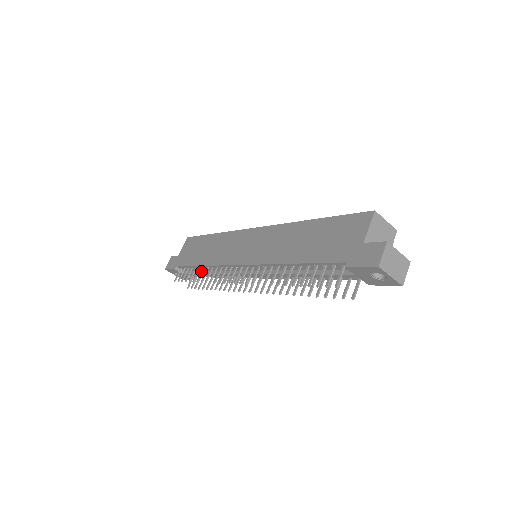
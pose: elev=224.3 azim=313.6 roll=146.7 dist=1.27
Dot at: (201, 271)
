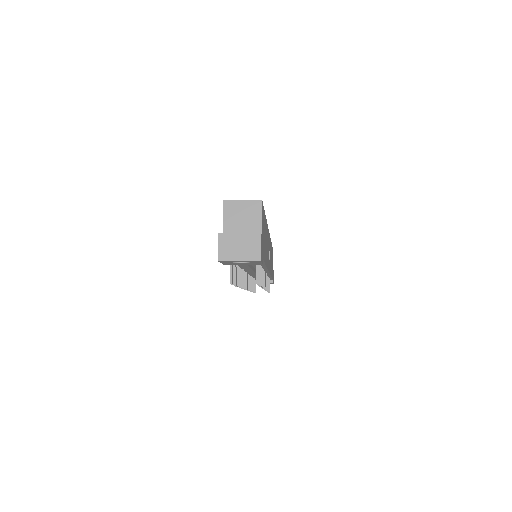
Dot at: occluded
